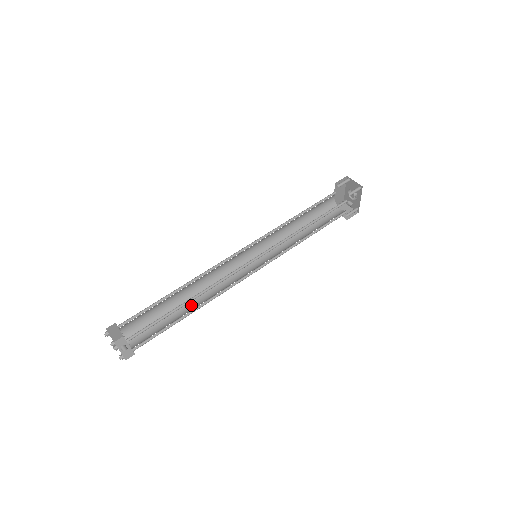
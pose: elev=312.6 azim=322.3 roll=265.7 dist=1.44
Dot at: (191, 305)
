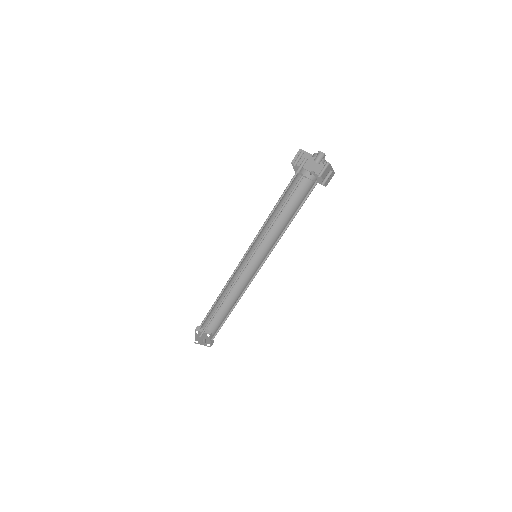
Dot at: occluded
